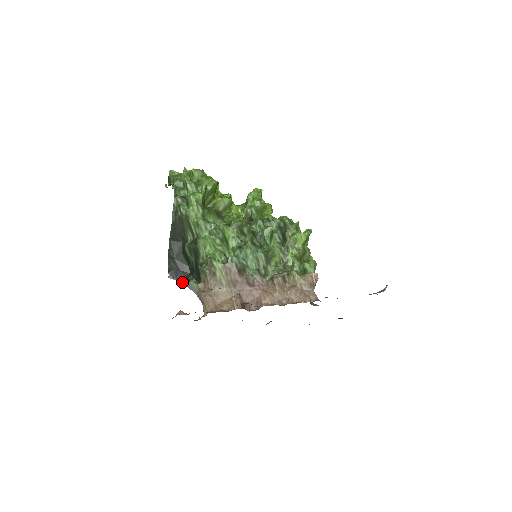
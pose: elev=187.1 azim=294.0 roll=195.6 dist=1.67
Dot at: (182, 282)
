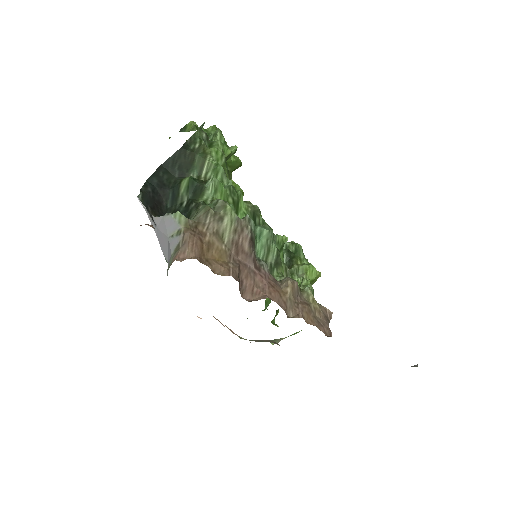
Dot at: (152, 214)
